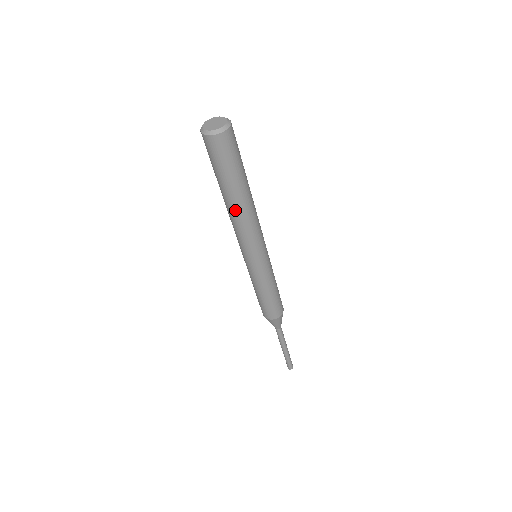
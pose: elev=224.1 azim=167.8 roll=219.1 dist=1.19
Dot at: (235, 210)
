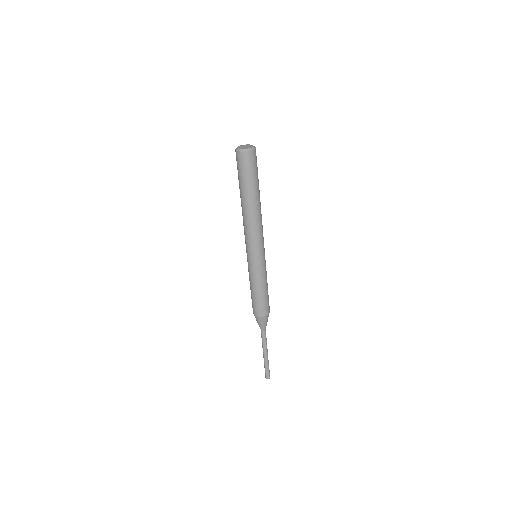
Dot at: (247, 210)
